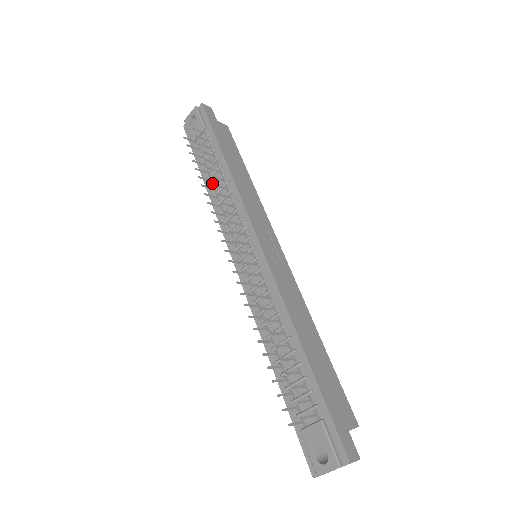
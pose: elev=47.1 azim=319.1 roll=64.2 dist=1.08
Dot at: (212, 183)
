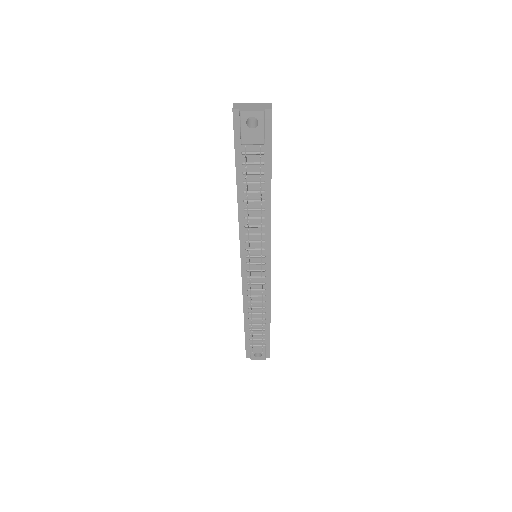
Dot at: (248, 199)
